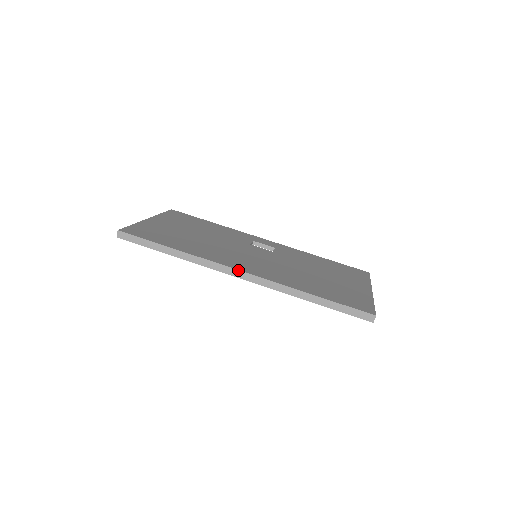
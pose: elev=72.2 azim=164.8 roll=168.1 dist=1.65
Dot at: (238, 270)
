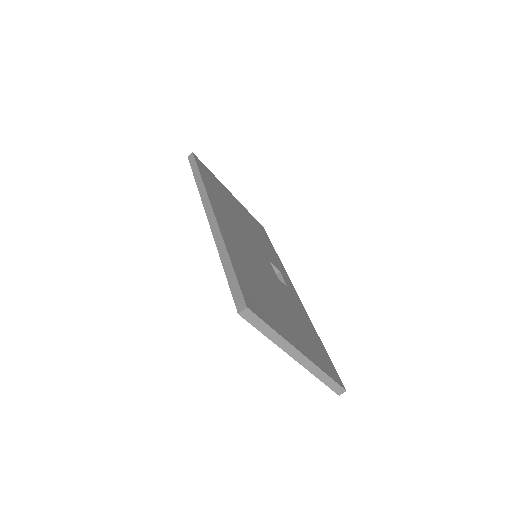
Dot at: (212, 207)
